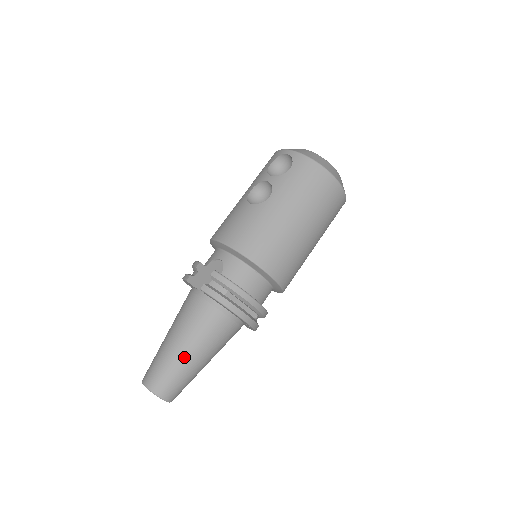
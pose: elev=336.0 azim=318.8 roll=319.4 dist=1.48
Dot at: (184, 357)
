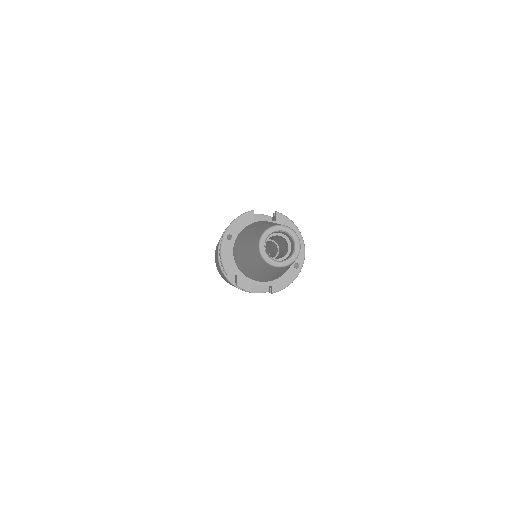
Dot at: occluded
